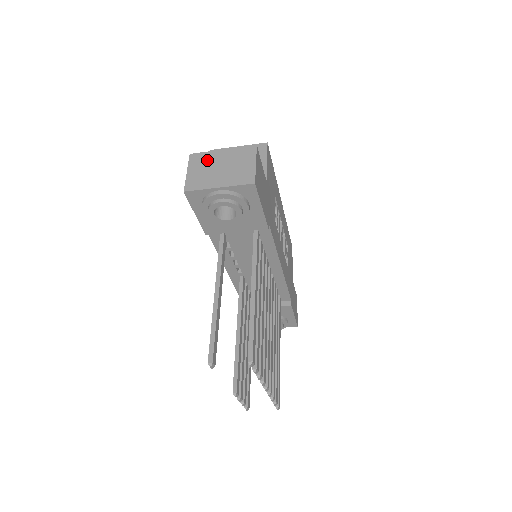
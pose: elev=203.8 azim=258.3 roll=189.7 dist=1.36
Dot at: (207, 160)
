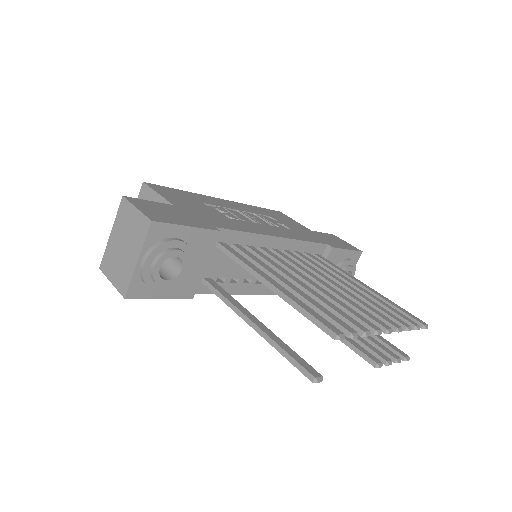
Dot at: (111, 255)
